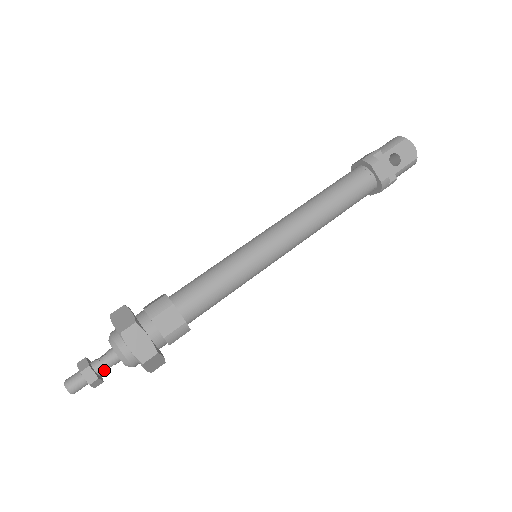
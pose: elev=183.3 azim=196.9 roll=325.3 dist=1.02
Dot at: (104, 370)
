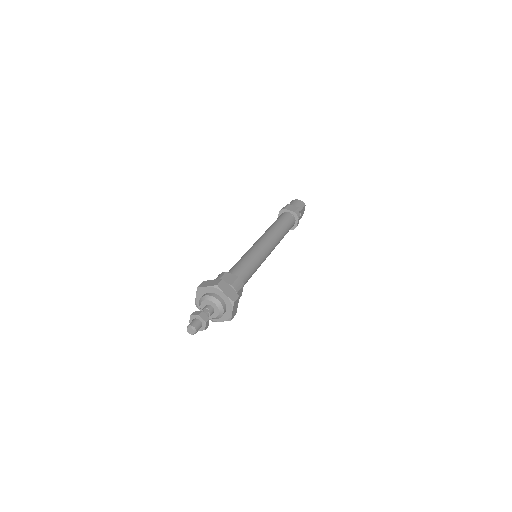
Dot at: occluded
